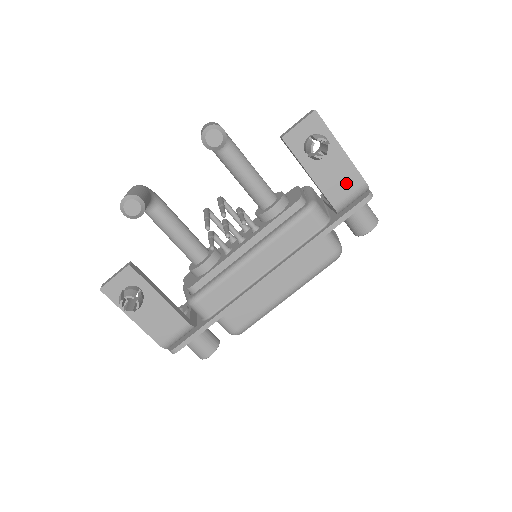
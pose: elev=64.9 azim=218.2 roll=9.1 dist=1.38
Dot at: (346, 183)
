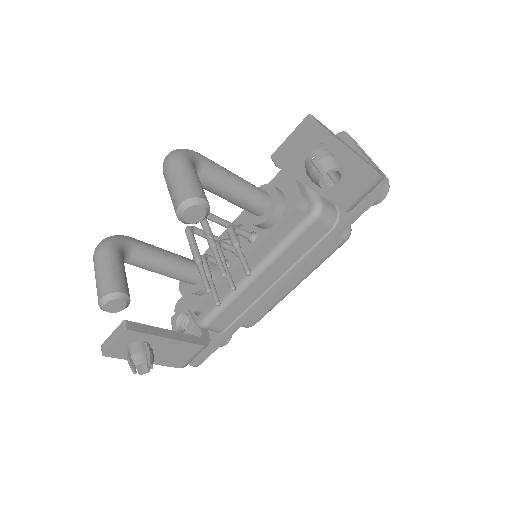
Dot at: (358, 184)
